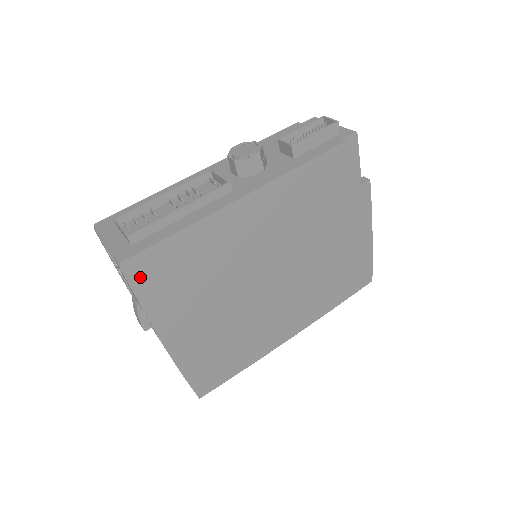
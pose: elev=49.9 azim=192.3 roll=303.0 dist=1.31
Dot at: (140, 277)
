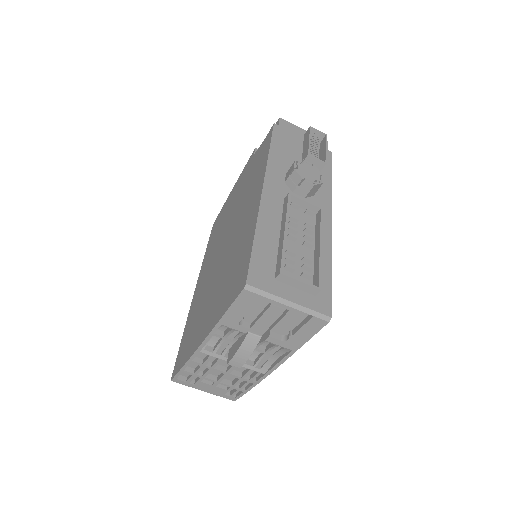
Dot at: occluded
